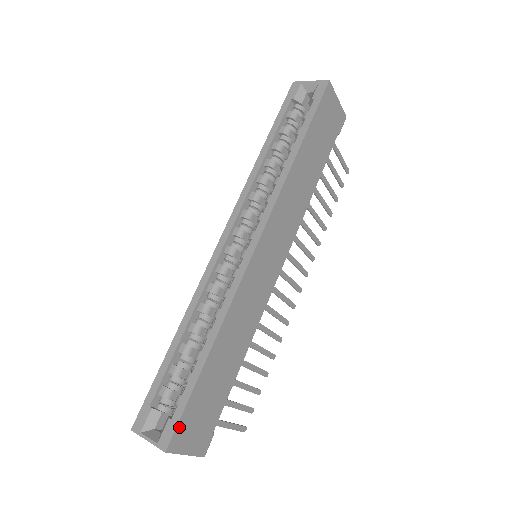
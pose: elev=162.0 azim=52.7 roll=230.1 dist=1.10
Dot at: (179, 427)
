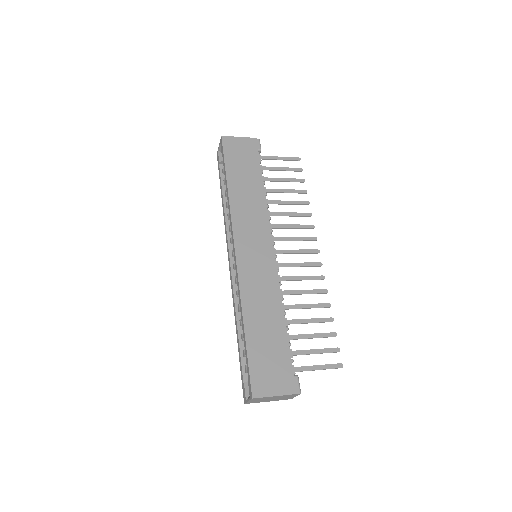
Dot at: (253, 379)
